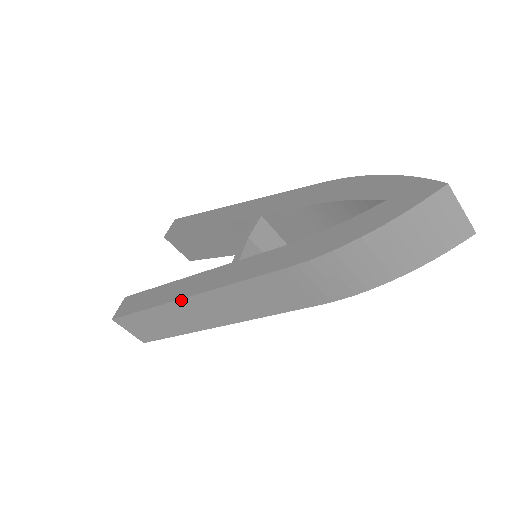
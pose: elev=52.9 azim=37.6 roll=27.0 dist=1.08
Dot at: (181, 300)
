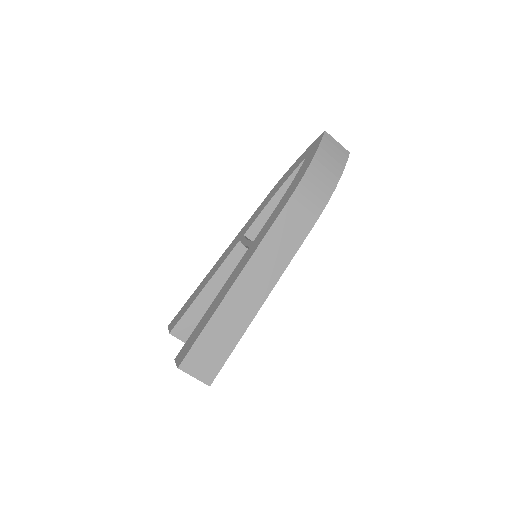
Dot at: (232, 287)
